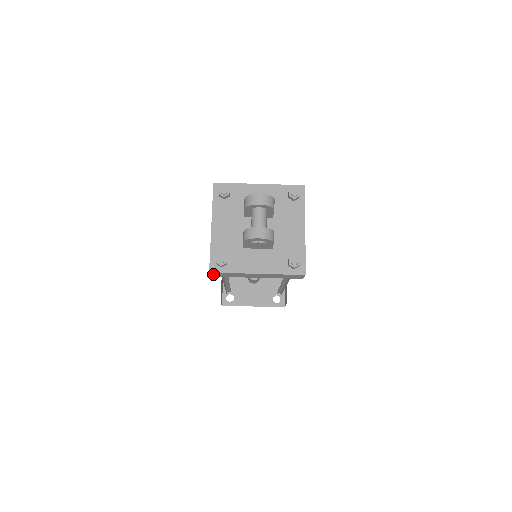
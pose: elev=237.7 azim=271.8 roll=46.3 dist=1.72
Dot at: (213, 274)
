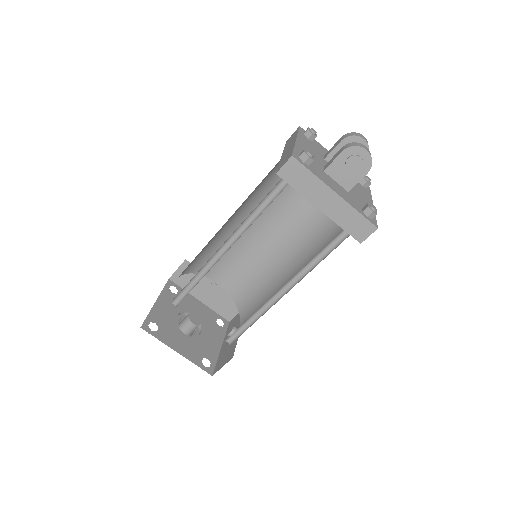
Dot at: (288, 166)
